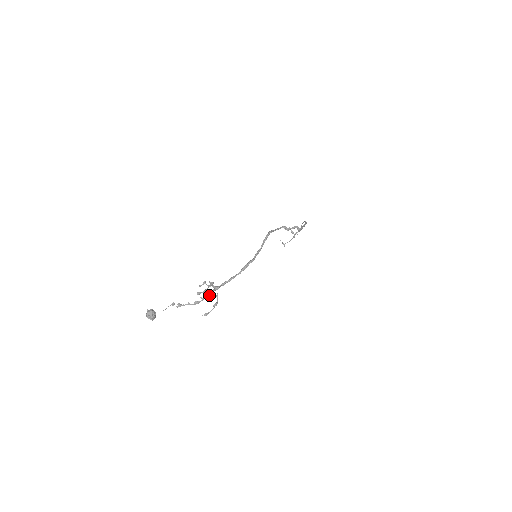
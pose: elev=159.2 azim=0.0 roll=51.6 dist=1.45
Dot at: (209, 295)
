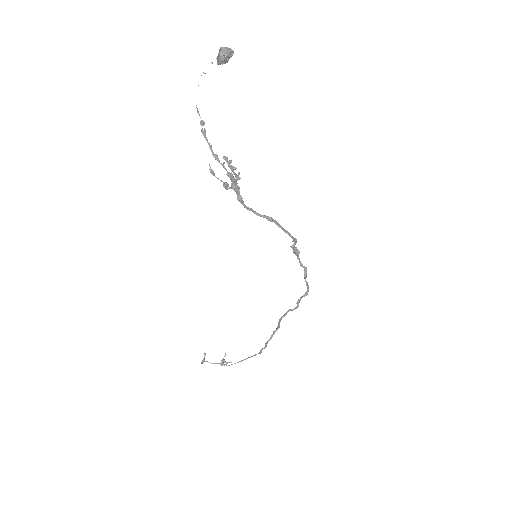
Dot at: (229, 174)
